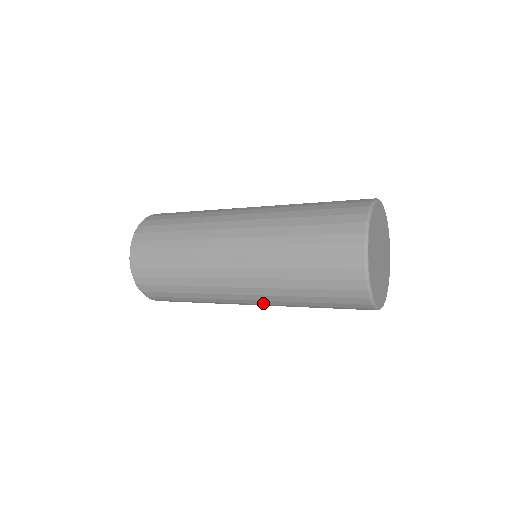
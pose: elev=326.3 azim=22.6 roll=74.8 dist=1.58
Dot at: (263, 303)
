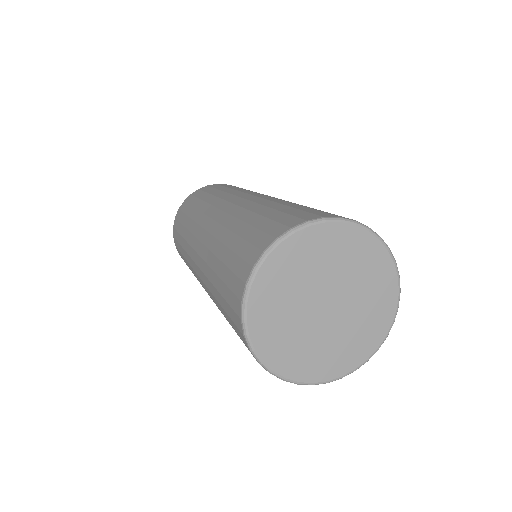
Dot at: occluded
